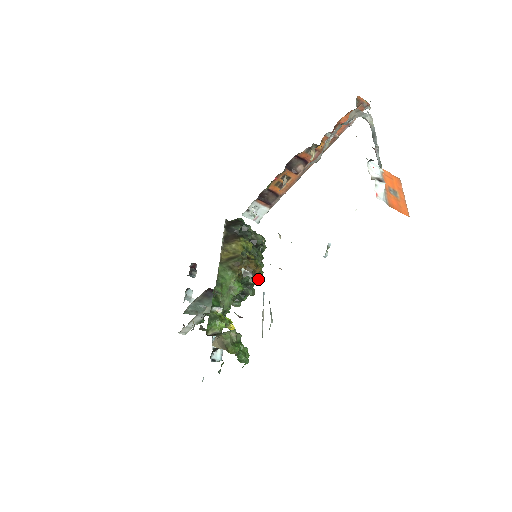
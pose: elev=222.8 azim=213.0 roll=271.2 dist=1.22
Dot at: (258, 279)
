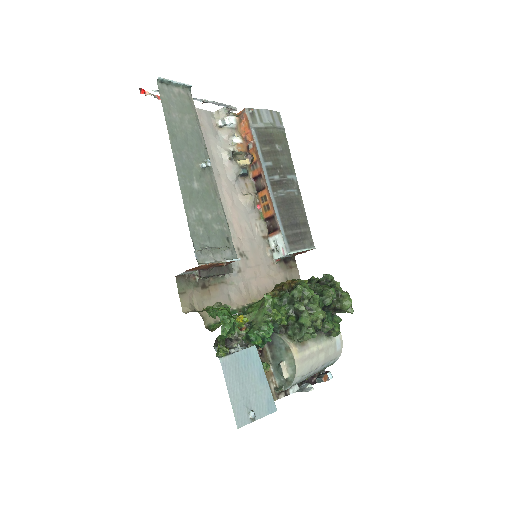
Dot at: (295, 288)
